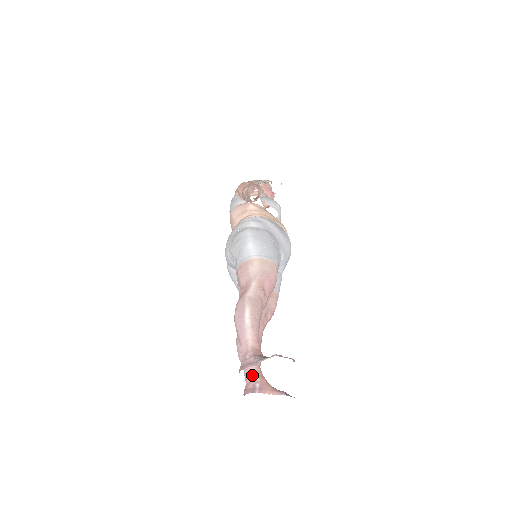
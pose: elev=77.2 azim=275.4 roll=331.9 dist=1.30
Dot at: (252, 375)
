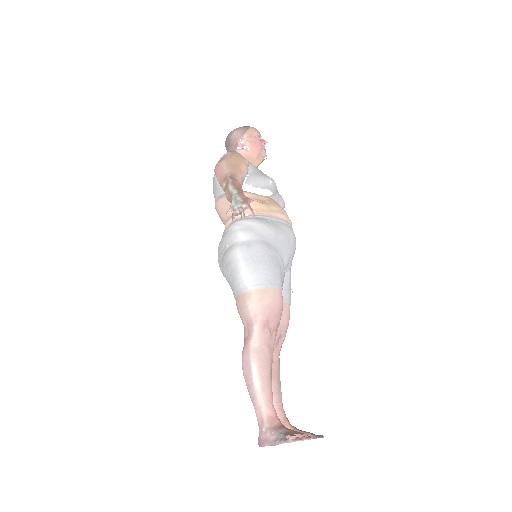
Dot at: occluded
